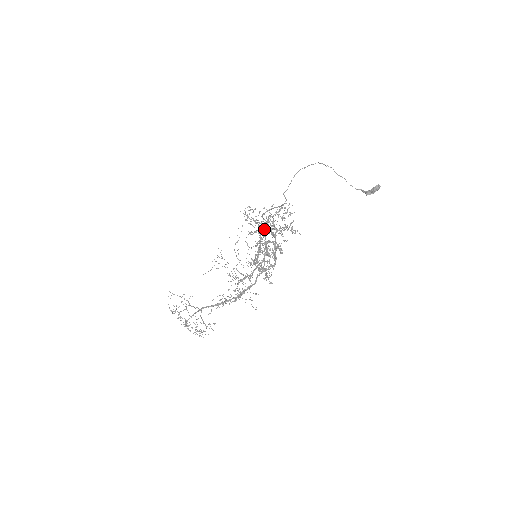
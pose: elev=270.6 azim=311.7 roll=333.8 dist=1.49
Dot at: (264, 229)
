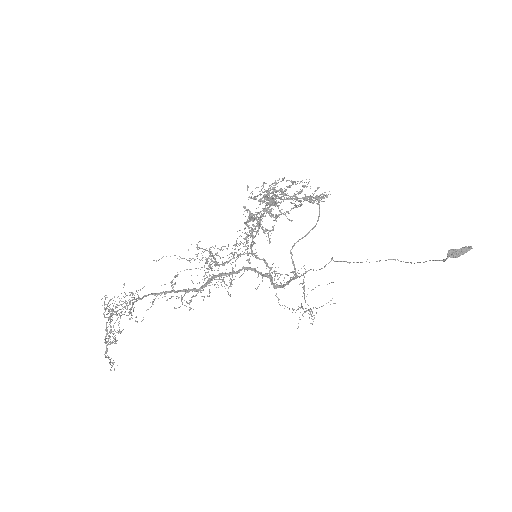
Dot at: occluded
